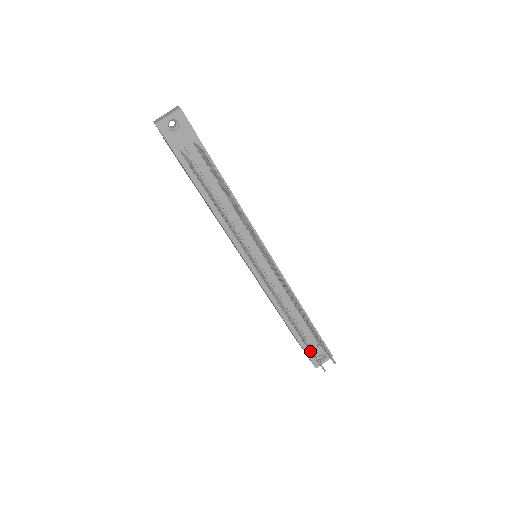
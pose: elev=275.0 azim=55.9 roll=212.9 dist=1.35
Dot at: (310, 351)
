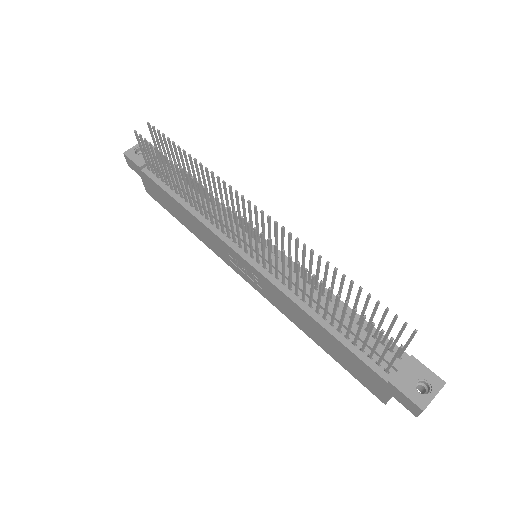
Dot at: (375, 346)
